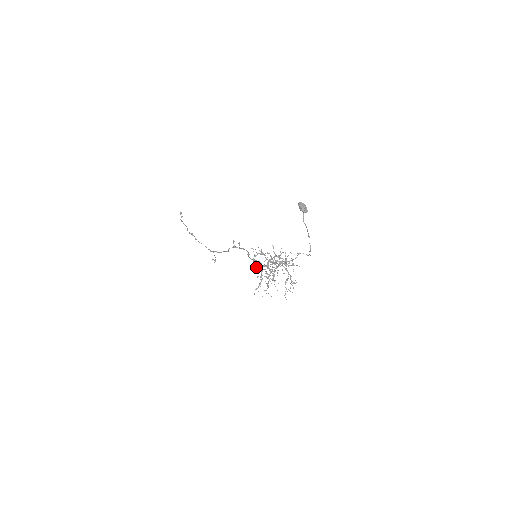
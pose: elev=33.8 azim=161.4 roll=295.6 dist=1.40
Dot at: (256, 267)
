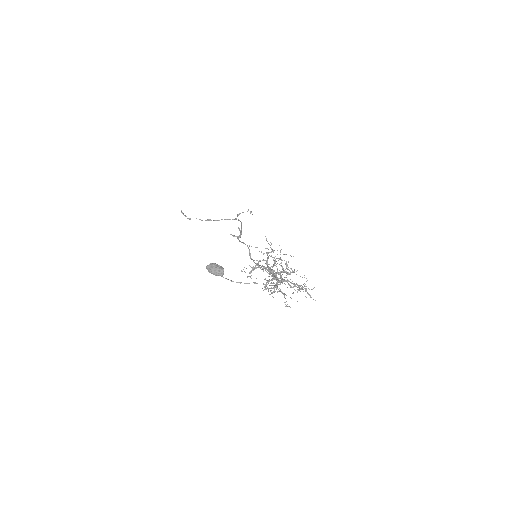
Dot at: occluded
